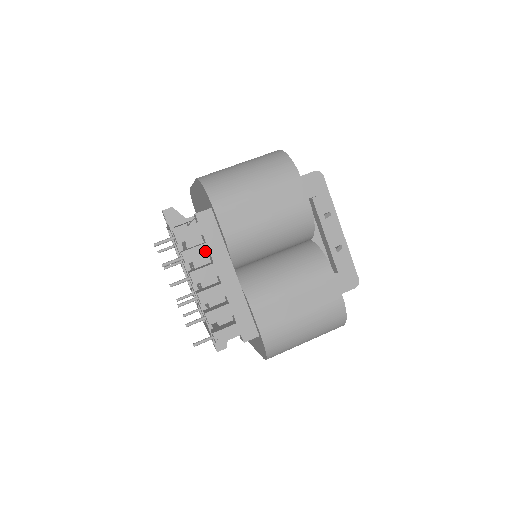
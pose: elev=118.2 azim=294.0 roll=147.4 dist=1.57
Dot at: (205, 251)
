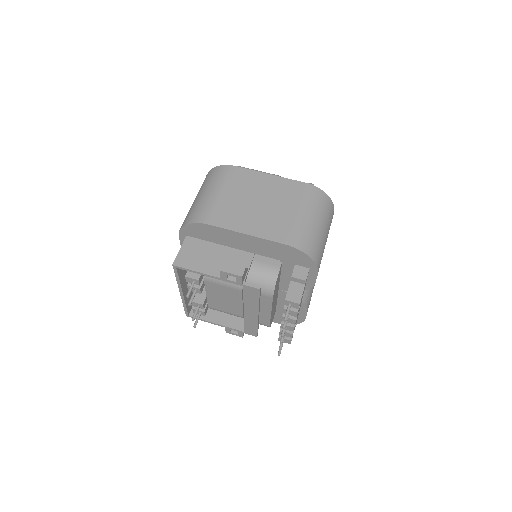
Dot at: occluded
